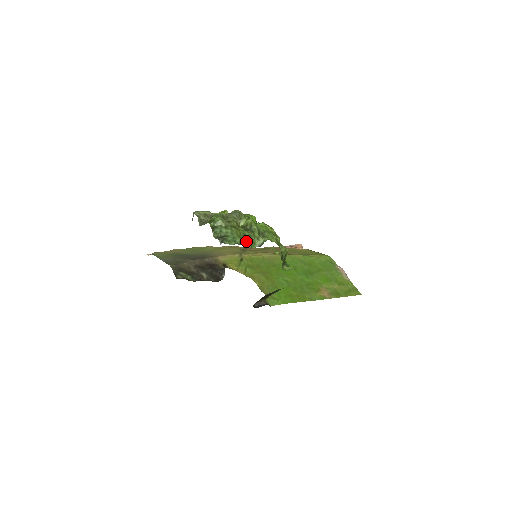
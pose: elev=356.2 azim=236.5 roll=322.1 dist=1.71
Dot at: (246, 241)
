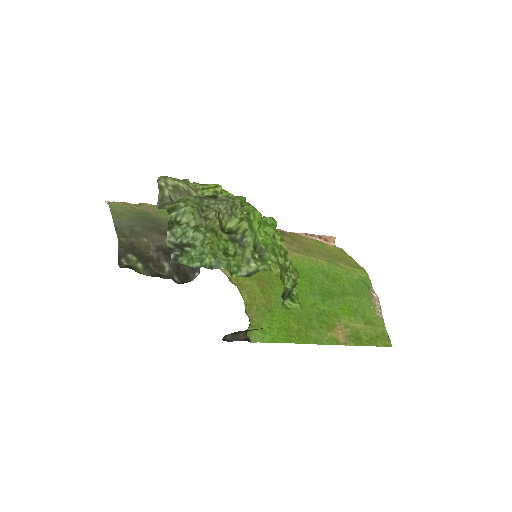
Dot at: (223, 265)
